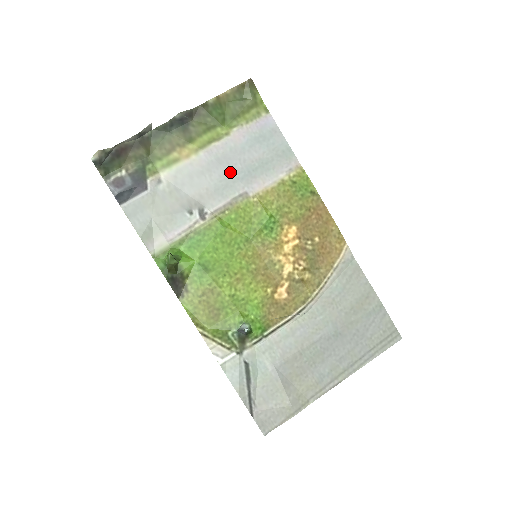
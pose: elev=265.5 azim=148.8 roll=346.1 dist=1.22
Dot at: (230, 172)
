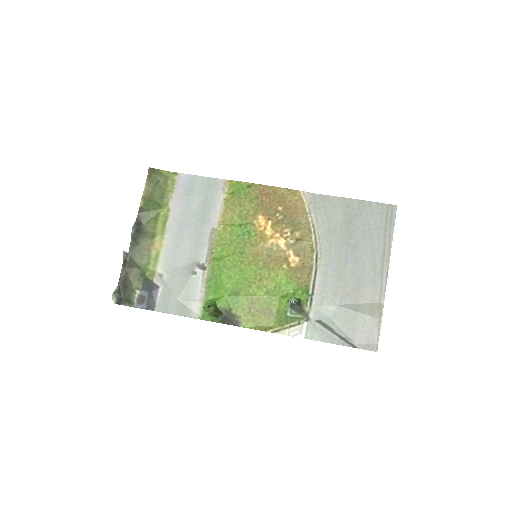
Dot at: (192, 228)
